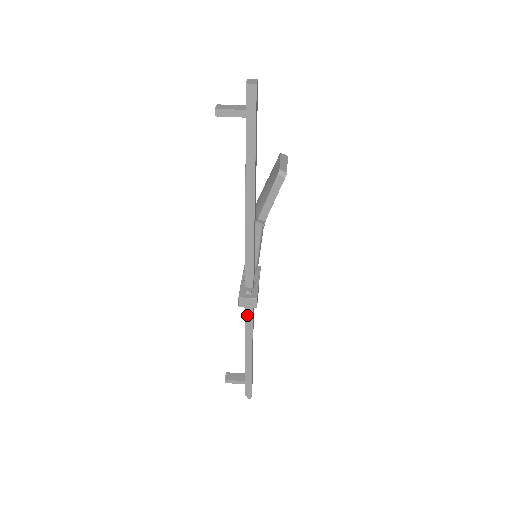
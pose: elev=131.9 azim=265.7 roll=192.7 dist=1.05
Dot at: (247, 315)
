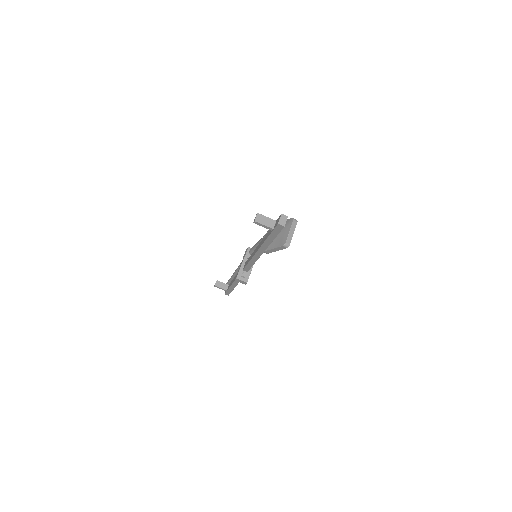
Dot at: occluded
